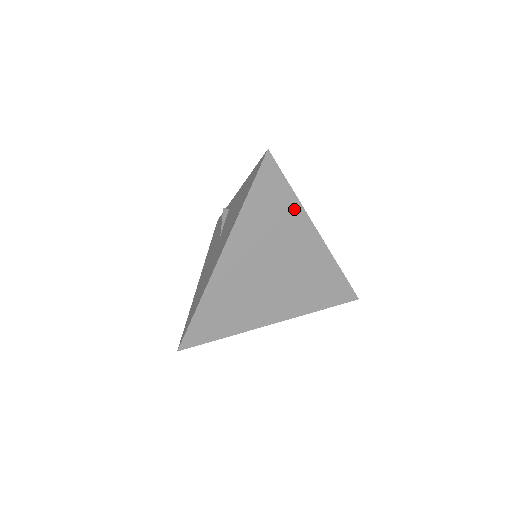
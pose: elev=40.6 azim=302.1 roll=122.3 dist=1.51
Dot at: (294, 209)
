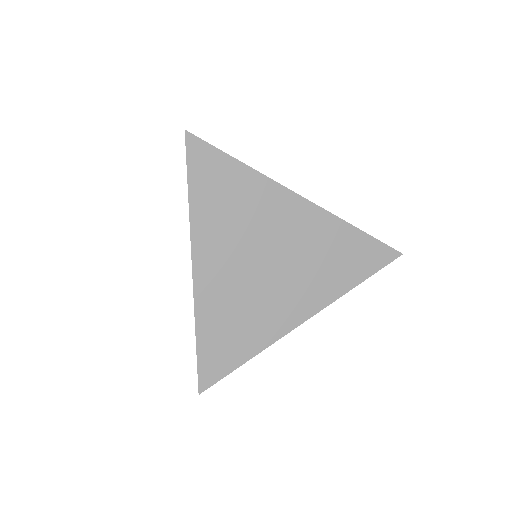
Dot at: (254, 182)
